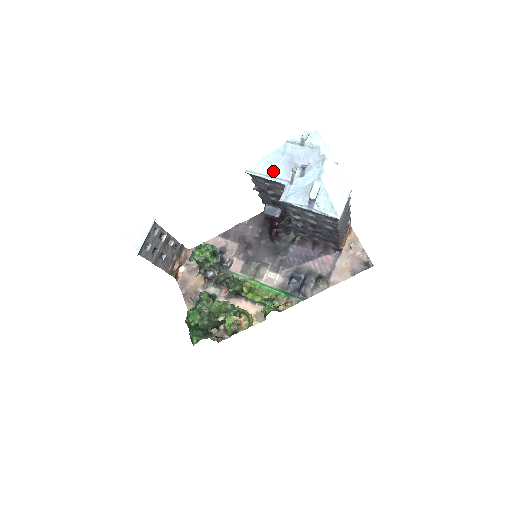
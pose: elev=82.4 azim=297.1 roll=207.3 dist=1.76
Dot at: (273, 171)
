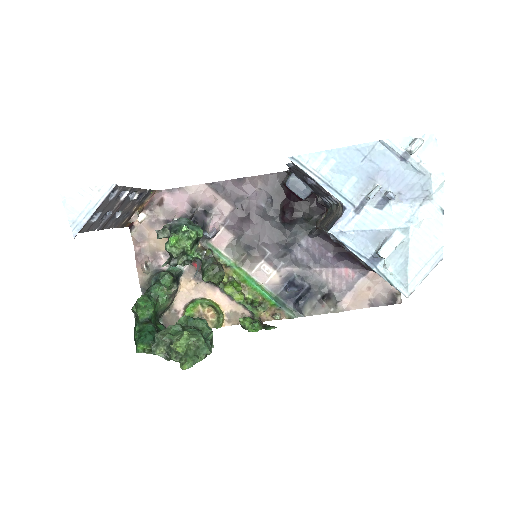
Dot at: (336, 178)
